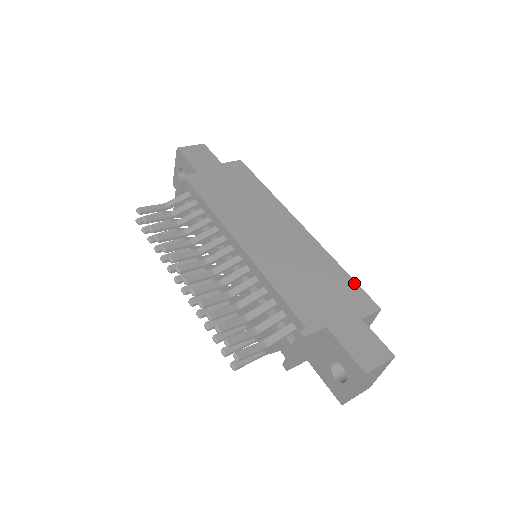
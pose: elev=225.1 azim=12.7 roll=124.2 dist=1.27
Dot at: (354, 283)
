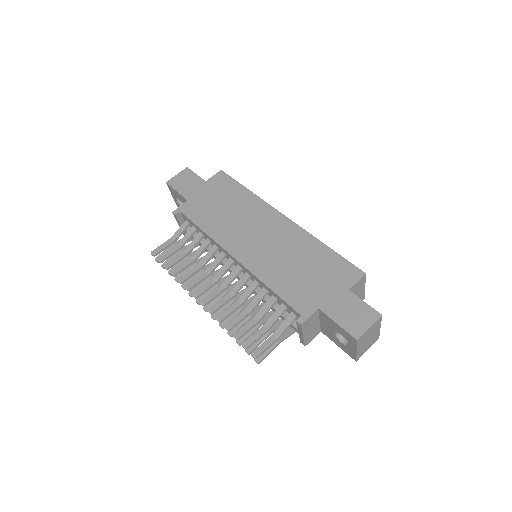
Dot at: (338, 257)
